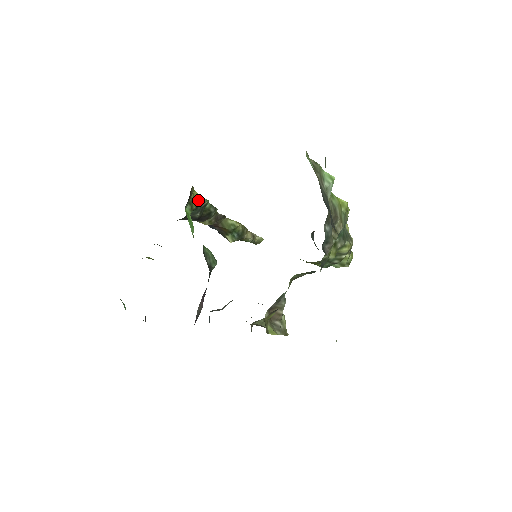
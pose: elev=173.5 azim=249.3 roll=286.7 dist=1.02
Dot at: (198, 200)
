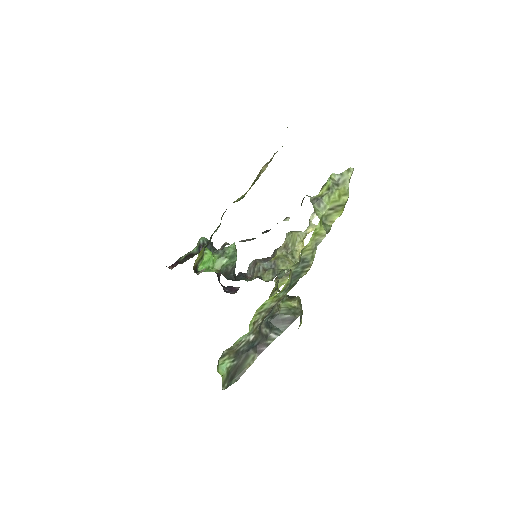
Dot at: (203, 249)
